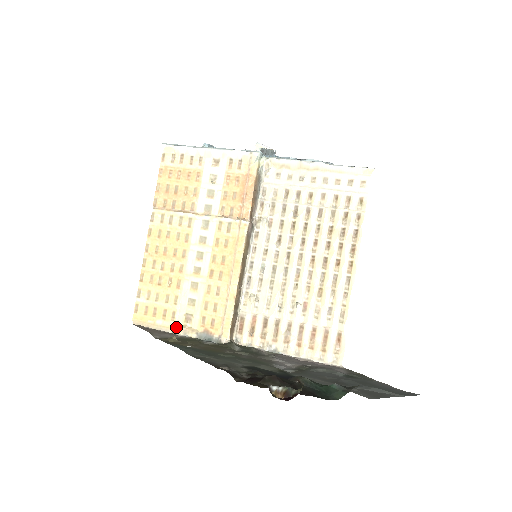
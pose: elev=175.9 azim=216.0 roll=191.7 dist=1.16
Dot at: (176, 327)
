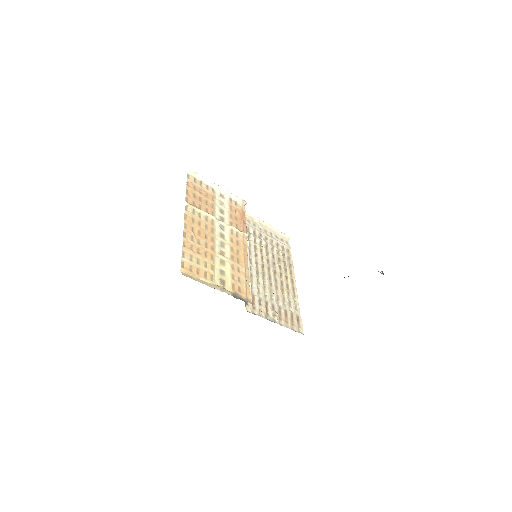
Dot at: (216, 285)
